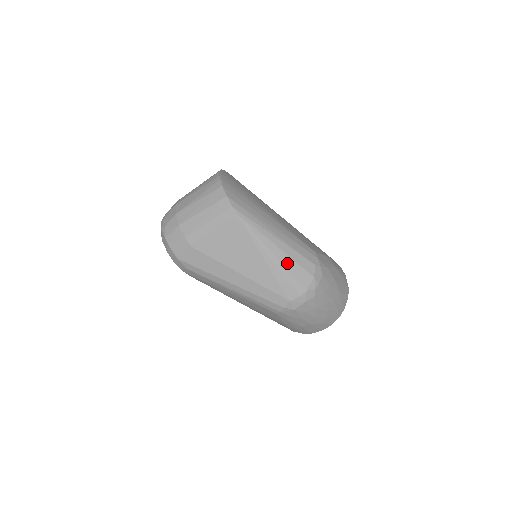
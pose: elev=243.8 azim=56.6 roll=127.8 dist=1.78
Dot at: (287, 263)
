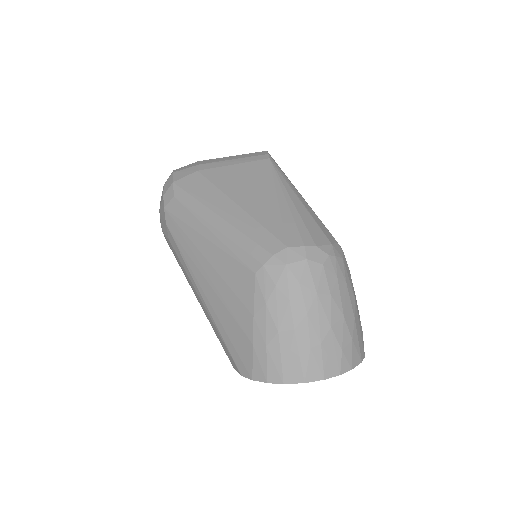
Dot at: (304, 214)
